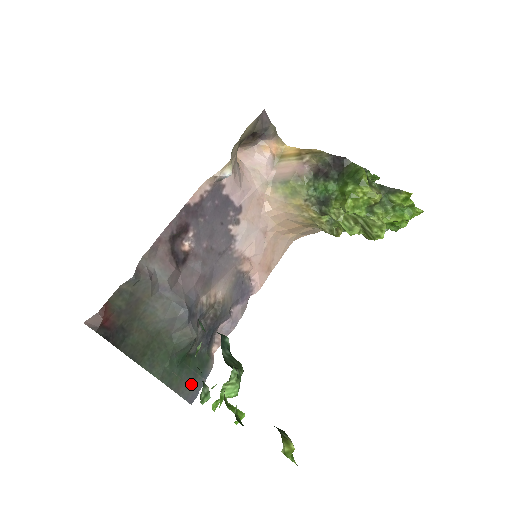
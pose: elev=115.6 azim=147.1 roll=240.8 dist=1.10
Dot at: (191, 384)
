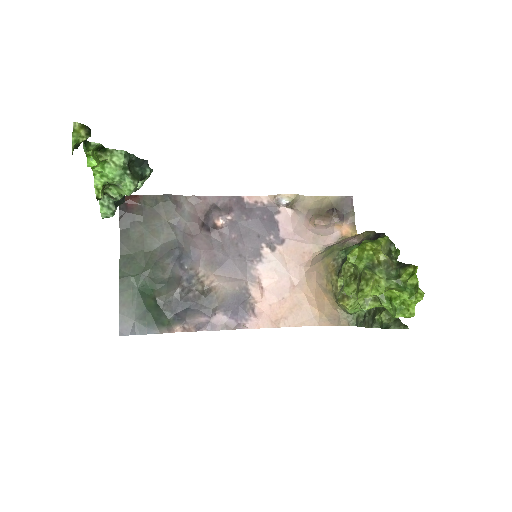
Dot at: (134, 317)
